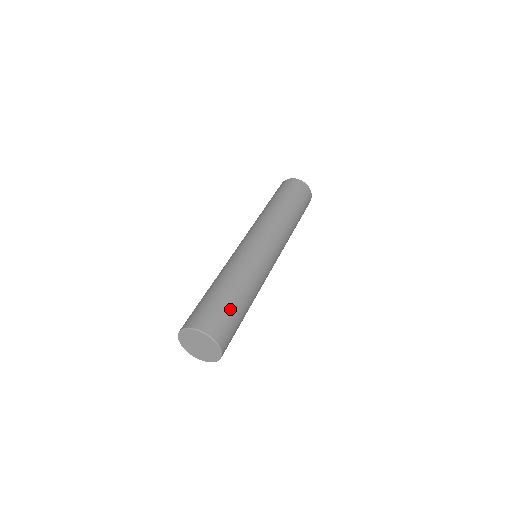
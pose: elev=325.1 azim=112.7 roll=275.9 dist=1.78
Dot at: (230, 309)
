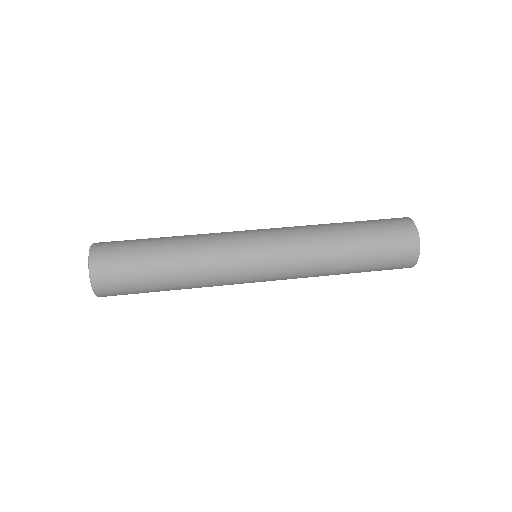
Dot at: (137, 260)
